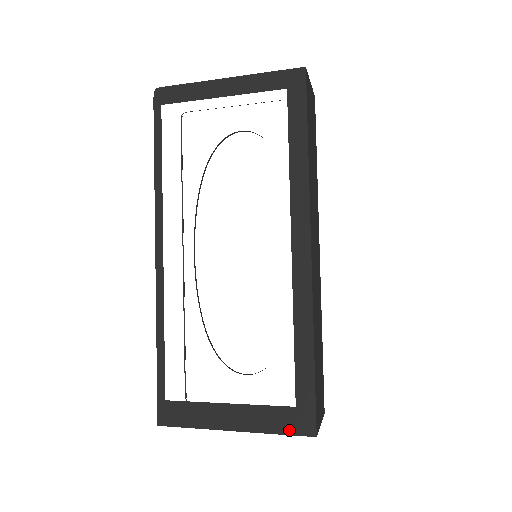
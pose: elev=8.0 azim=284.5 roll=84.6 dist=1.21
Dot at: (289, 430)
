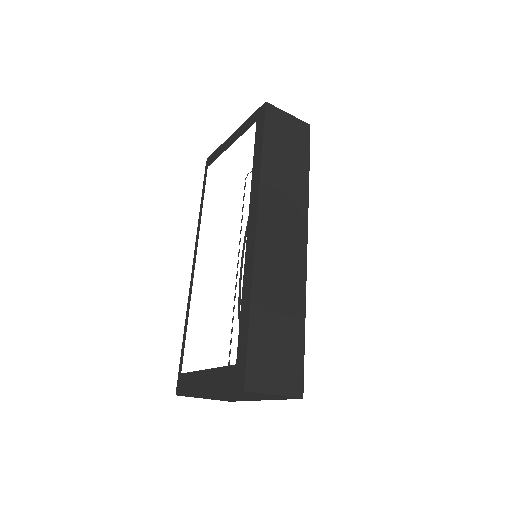
Dot at: (231, 387)
